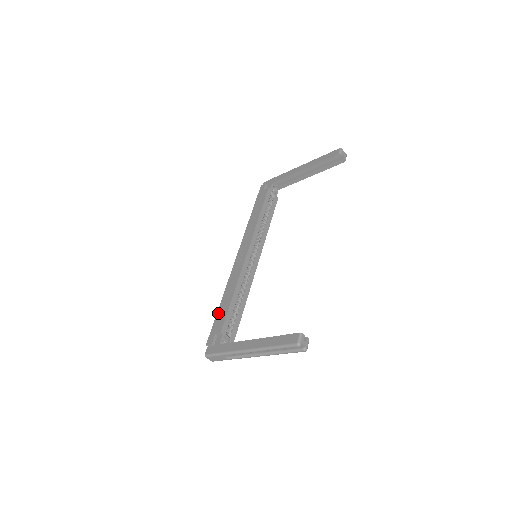
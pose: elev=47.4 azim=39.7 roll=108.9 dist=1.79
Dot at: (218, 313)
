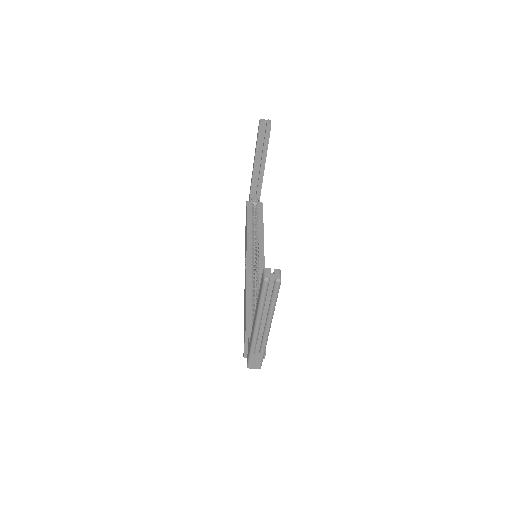
Dot at: (244, 324)
